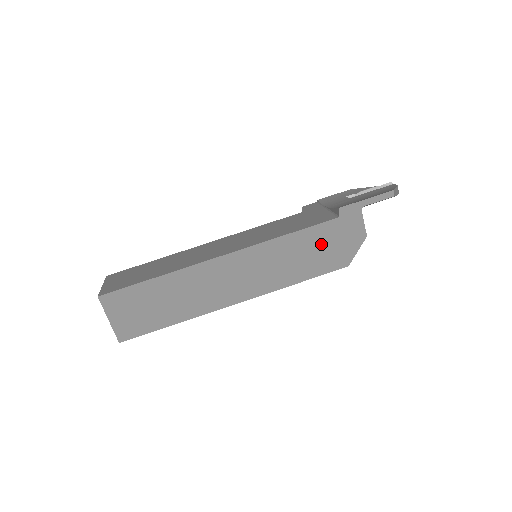
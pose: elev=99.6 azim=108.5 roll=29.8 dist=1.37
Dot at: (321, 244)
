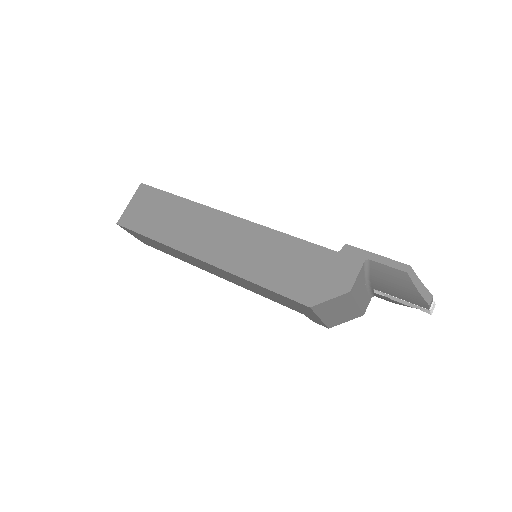
Dot at: (304, 264)
